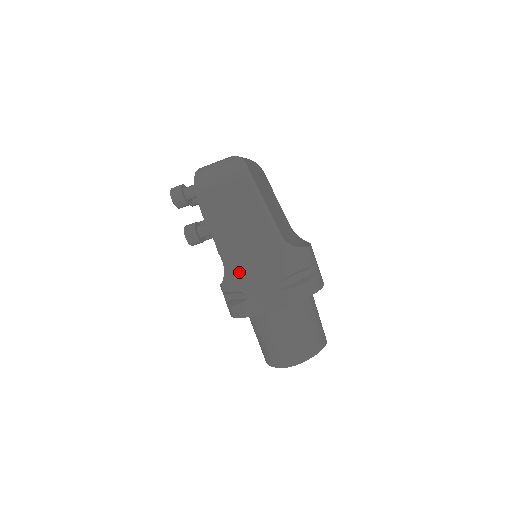
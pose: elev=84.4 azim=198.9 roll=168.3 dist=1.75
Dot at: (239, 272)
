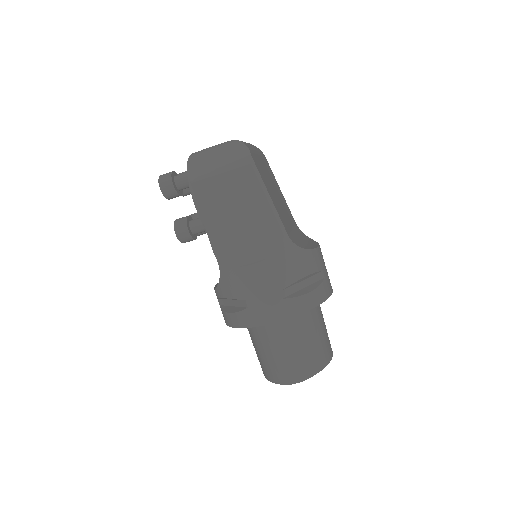
Dot at: (238, 276)
